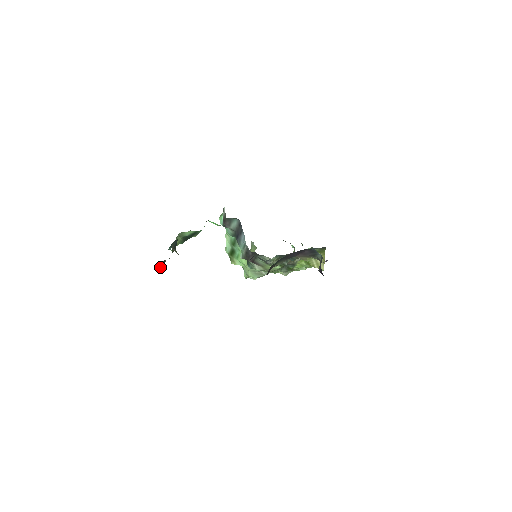
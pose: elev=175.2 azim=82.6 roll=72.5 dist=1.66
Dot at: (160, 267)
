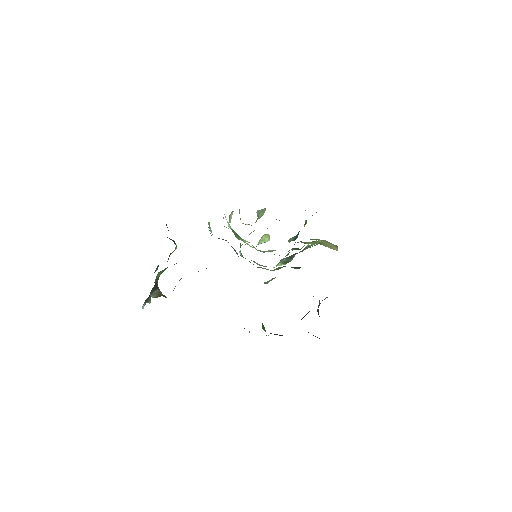
Dot at: (146, 302)
